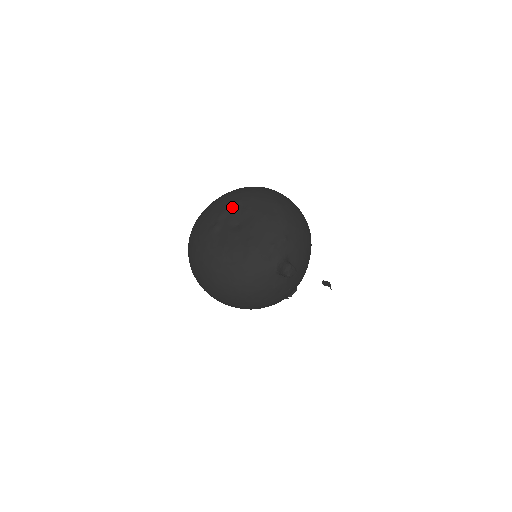
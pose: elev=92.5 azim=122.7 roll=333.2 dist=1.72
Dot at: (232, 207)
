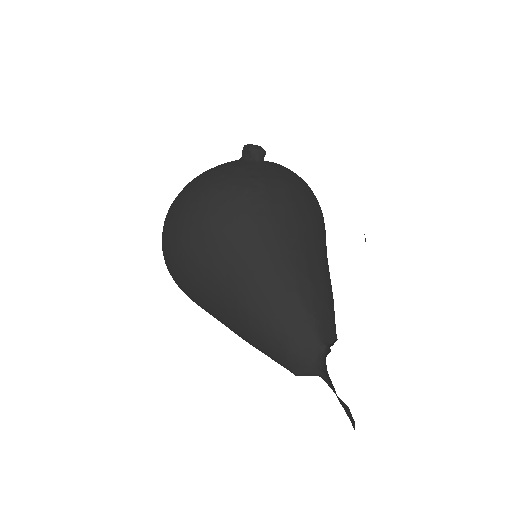
Dot at: occluded
